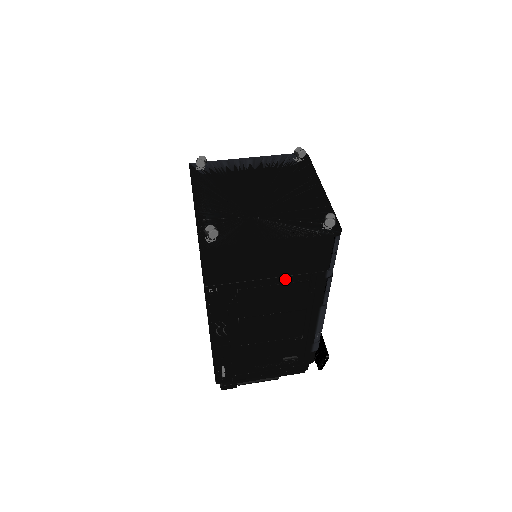
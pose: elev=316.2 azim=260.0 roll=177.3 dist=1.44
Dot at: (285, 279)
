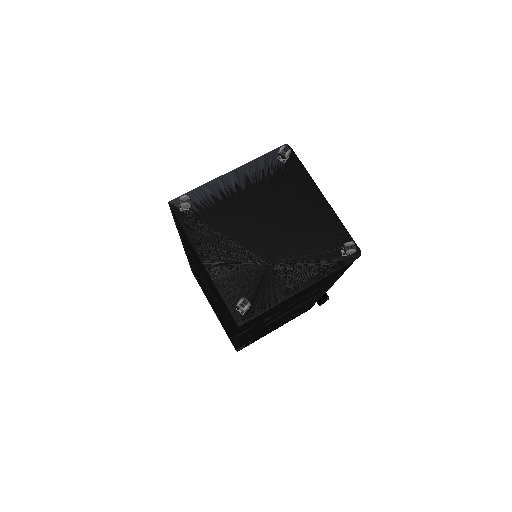
Dot at: (307, 295)
